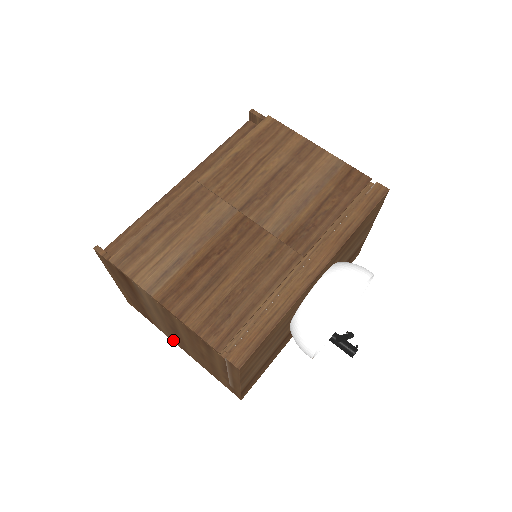
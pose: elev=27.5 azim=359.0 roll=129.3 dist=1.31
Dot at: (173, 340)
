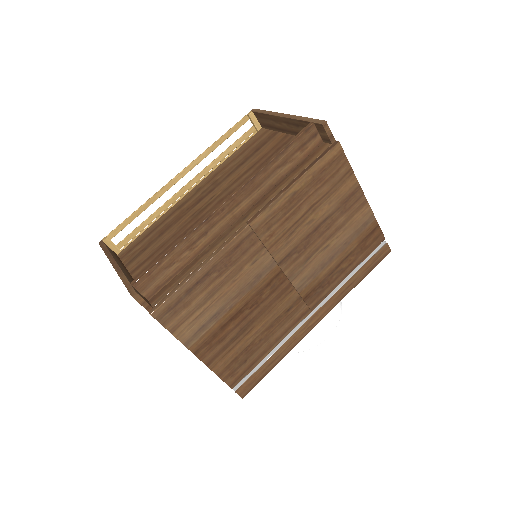
Dot at: occluded
